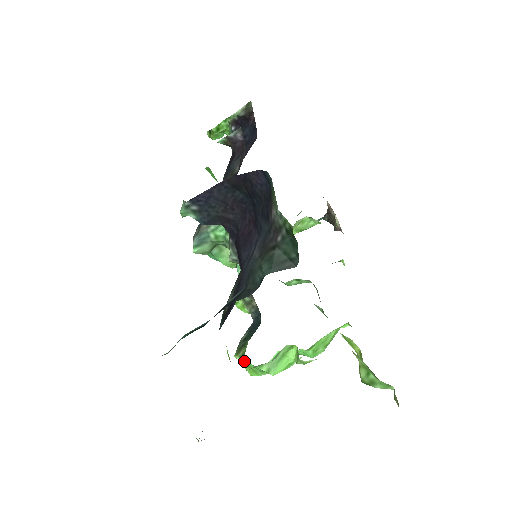
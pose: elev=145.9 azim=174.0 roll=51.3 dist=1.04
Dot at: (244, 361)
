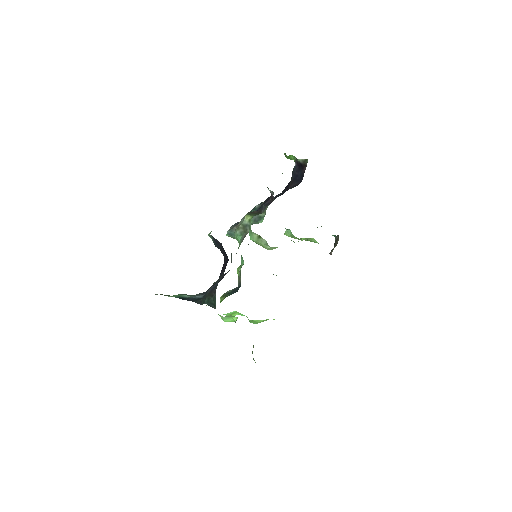
Dot at: occluded
